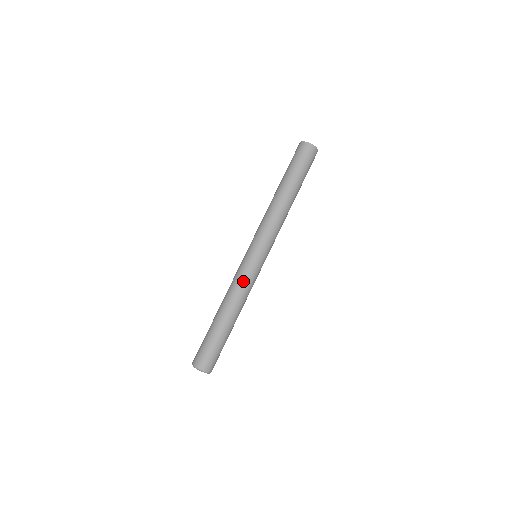
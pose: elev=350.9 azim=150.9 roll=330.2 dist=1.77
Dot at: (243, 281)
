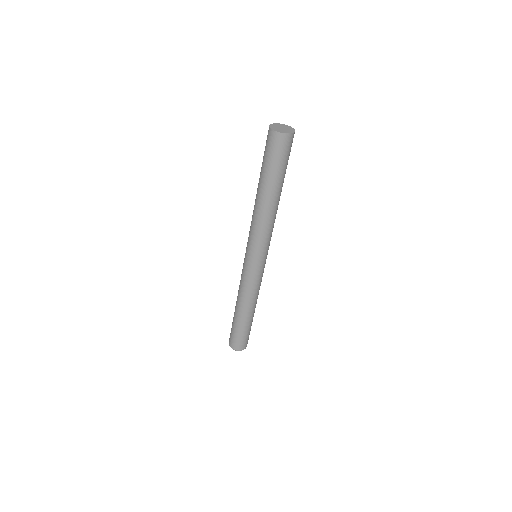
Dot at: (248, 285)
